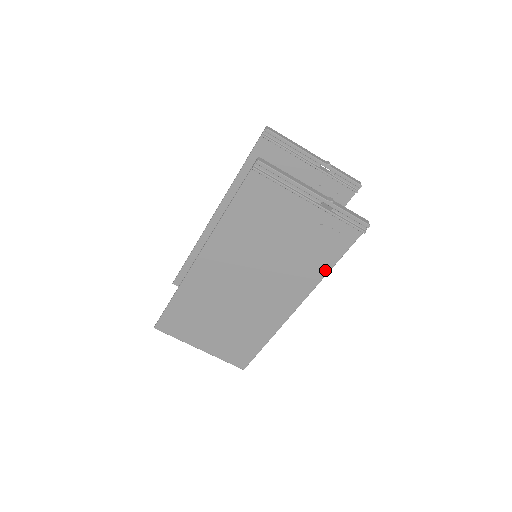
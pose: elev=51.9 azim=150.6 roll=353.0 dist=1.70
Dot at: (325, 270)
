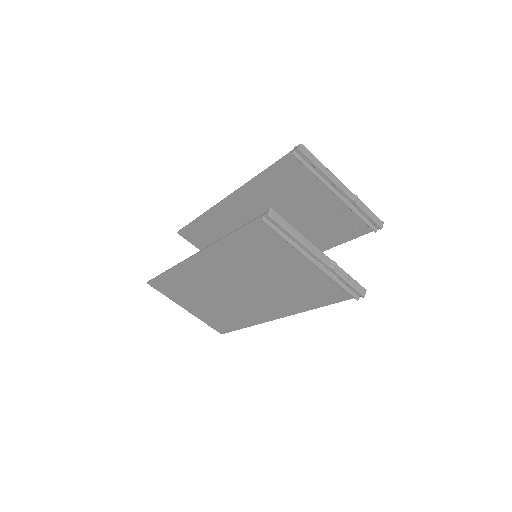
Dot at: (312, 306)
